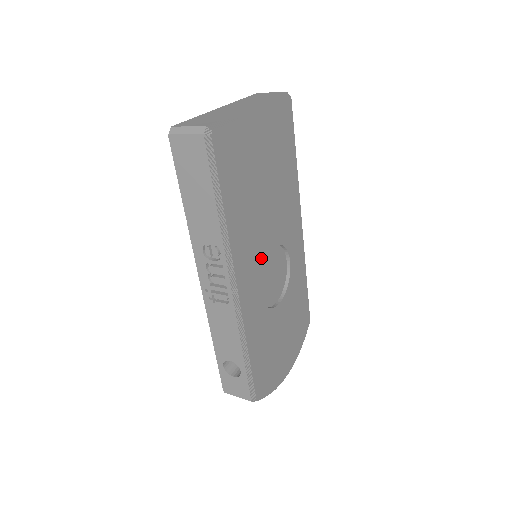
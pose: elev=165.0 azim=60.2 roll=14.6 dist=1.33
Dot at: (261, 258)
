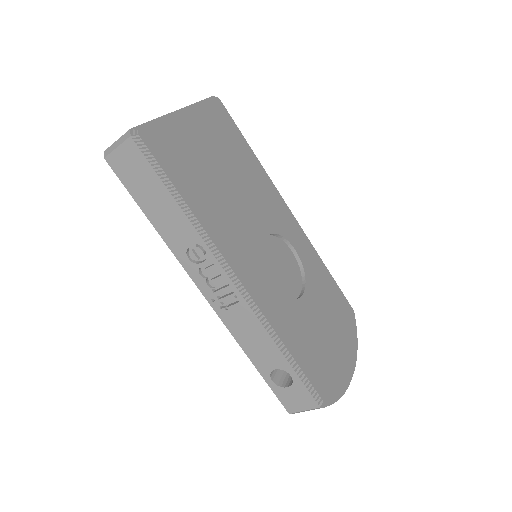
Dot at: (256, 248)
